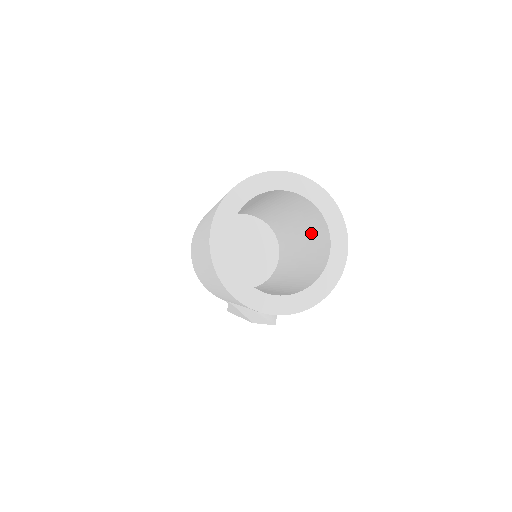
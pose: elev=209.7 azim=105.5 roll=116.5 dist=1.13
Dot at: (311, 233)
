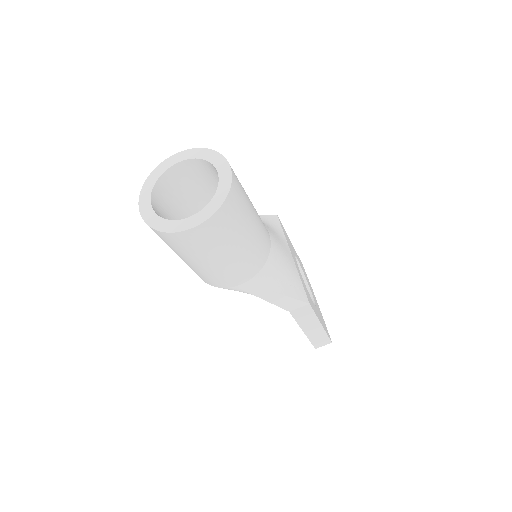
Dot at: occluded
